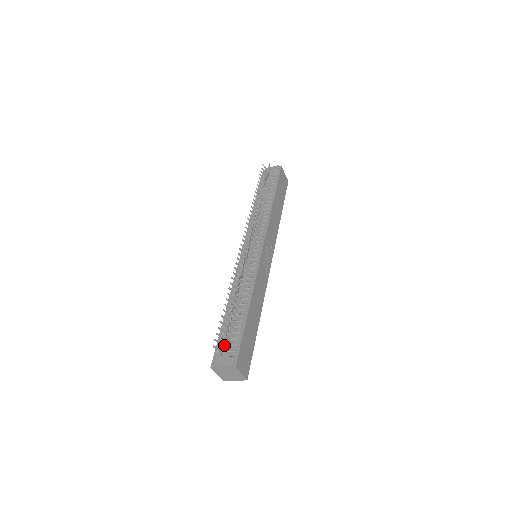
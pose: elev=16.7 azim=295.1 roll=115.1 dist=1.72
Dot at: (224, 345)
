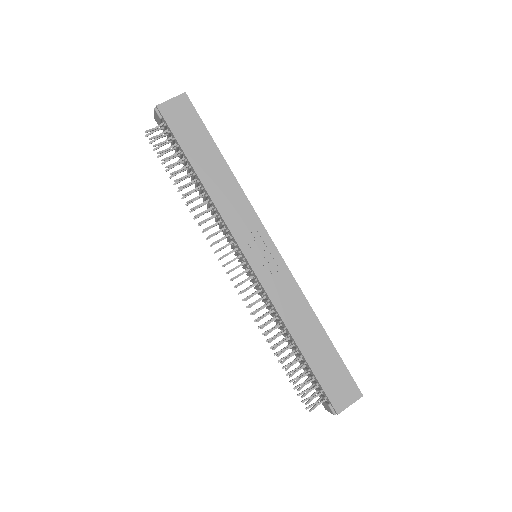
Dot at: occluded
